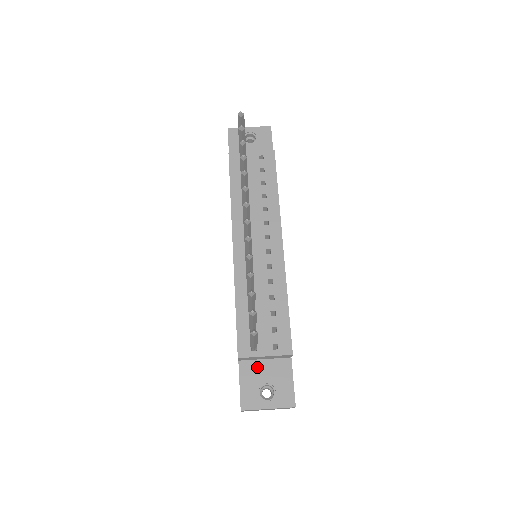
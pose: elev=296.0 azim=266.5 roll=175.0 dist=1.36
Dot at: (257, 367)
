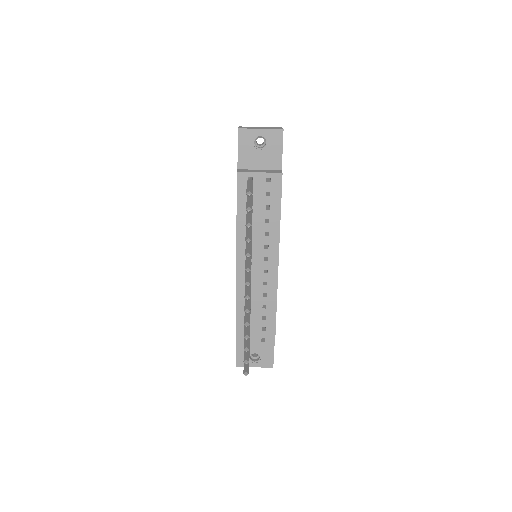
Dot at: occluded
